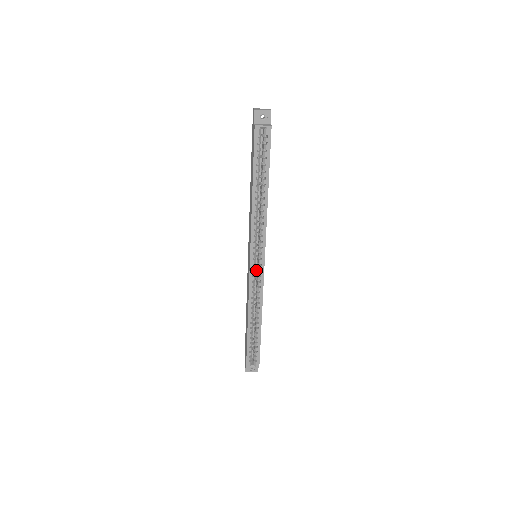
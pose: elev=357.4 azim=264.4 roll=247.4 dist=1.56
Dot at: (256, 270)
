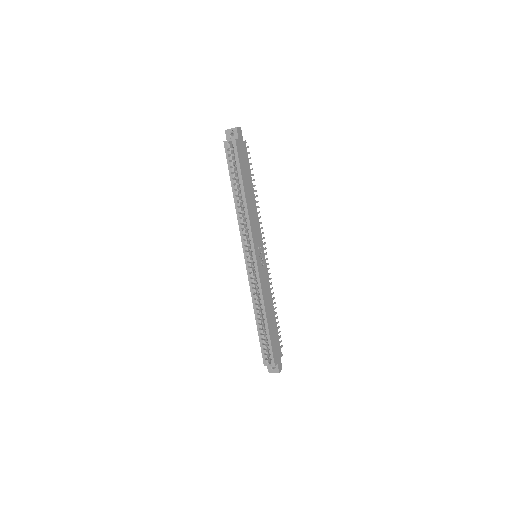
Dot at: occluded
